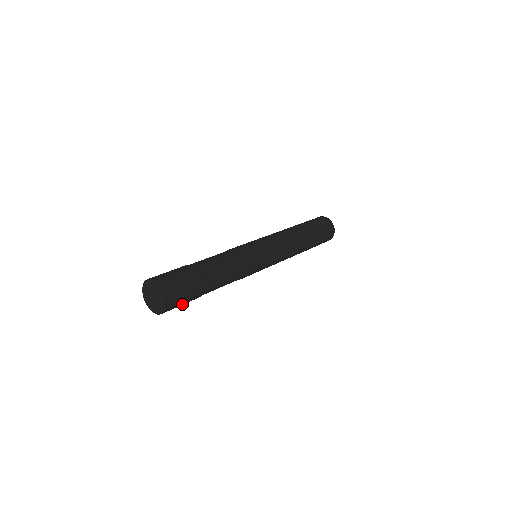
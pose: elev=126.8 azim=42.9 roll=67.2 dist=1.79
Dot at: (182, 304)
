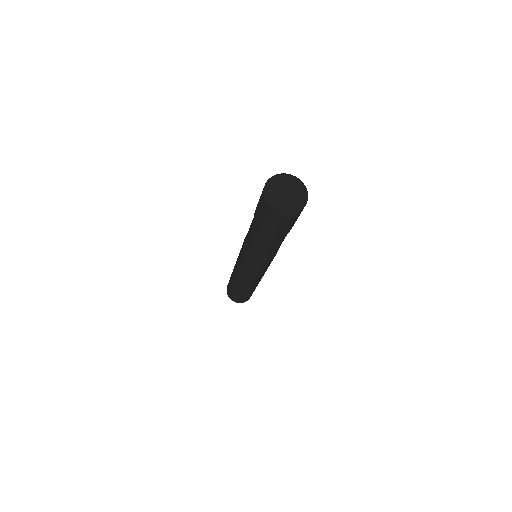
Dot at: occluded
